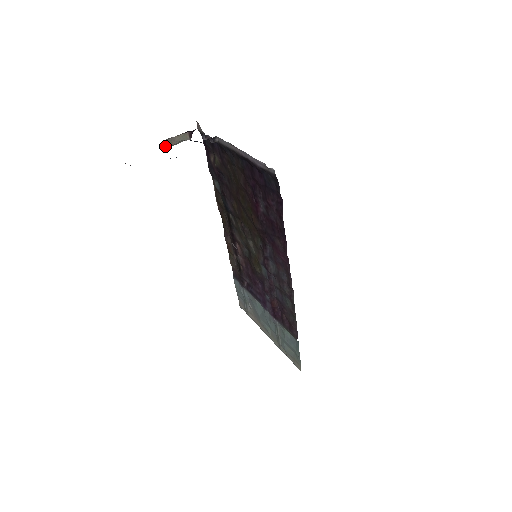
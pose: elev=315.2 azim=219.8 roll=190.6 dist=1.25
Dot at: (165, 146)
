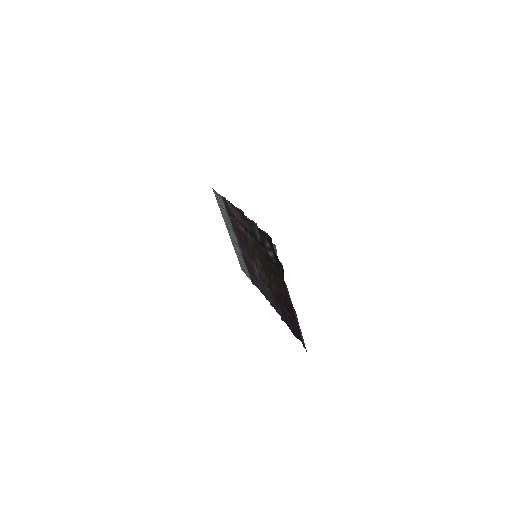
Dot at: occluded
